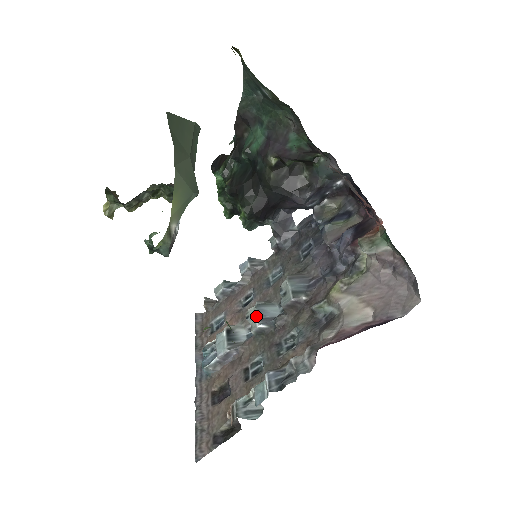
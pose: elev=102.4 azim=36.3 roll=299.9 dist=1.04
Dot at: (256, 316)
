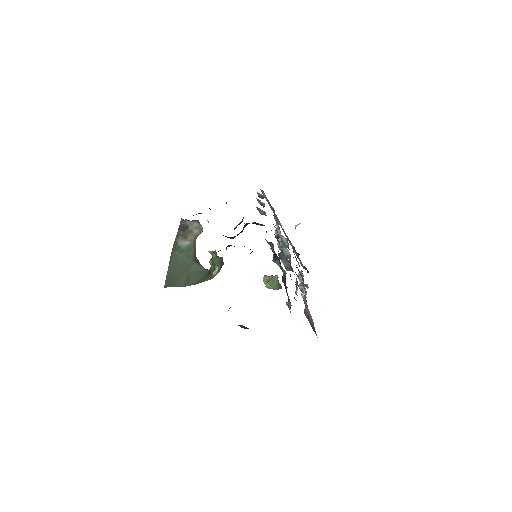
Dot at: occluded
